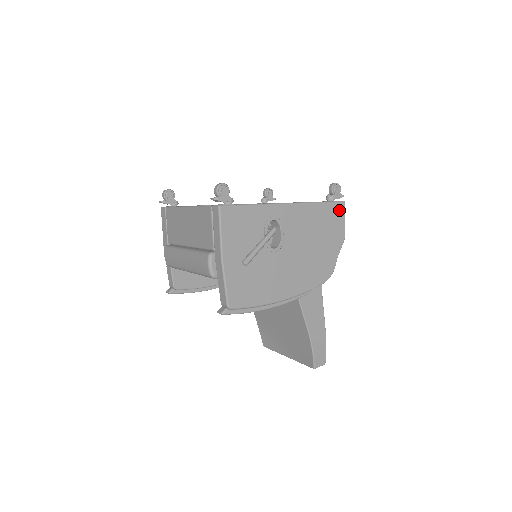
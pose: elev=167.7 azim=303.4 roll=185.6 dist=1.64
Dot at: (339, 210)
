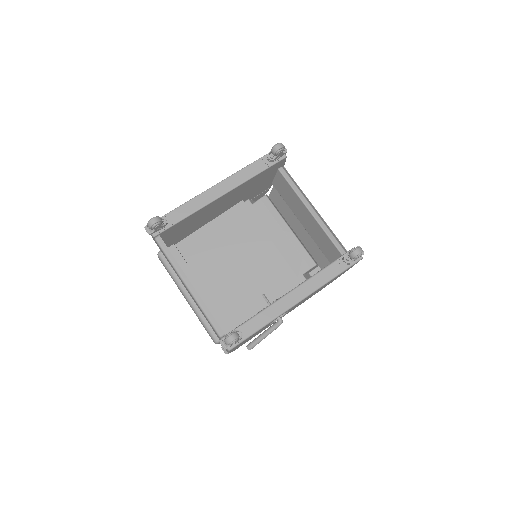
Dot at: (353, 265)
